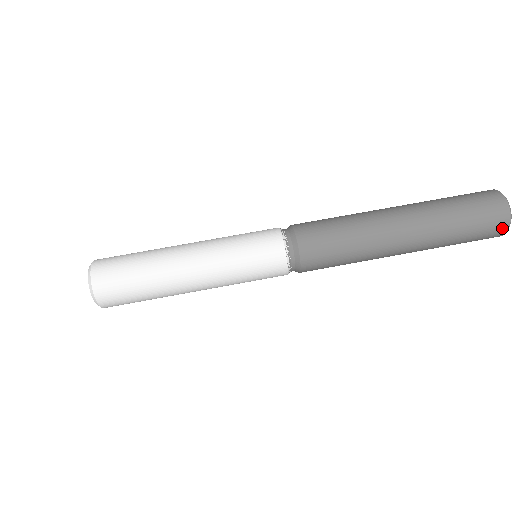
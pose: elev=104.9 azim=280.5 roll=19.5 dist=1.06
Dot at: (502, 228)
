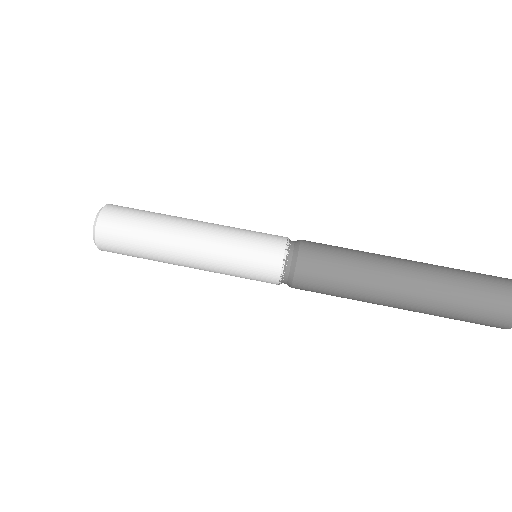
Dot at: (506, 324)
